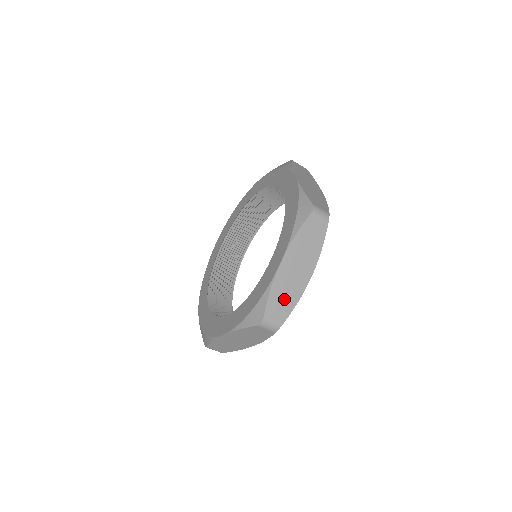
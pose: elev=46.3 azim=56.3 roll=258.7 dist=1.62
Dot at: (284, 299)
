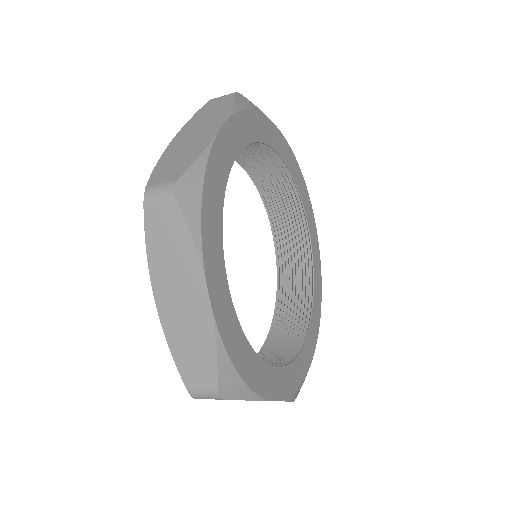
Dot at: (194, 350)
